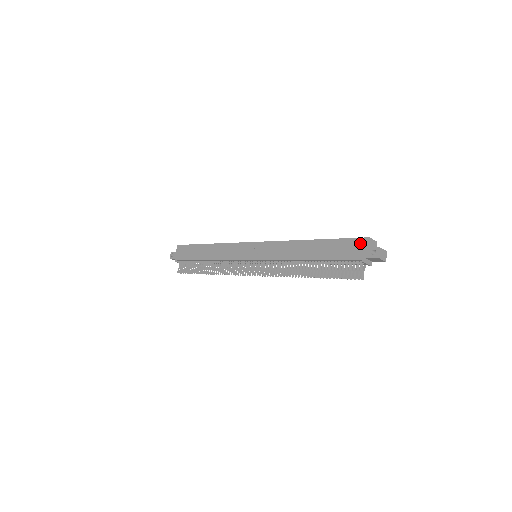
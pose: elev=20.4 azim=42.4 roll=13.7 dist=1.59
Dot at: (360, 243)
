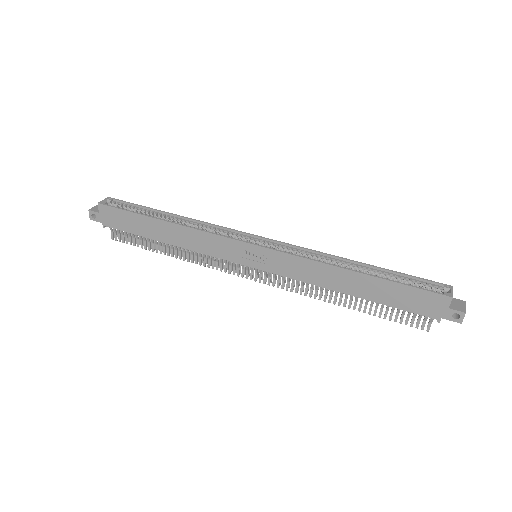
Dot at: (437, 300)
